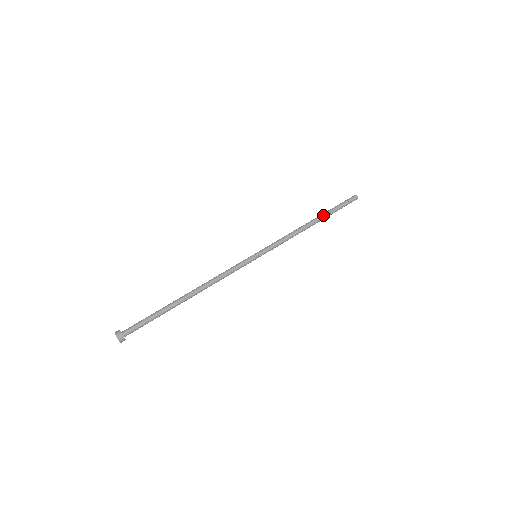
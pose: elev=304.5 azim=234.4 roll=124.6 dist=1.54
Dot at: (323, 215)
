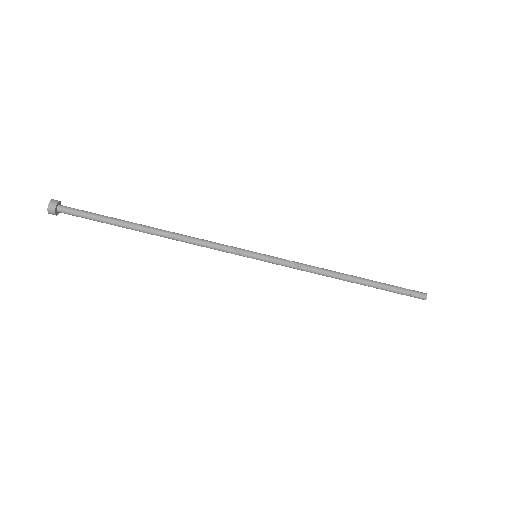
Dot at: occluded
